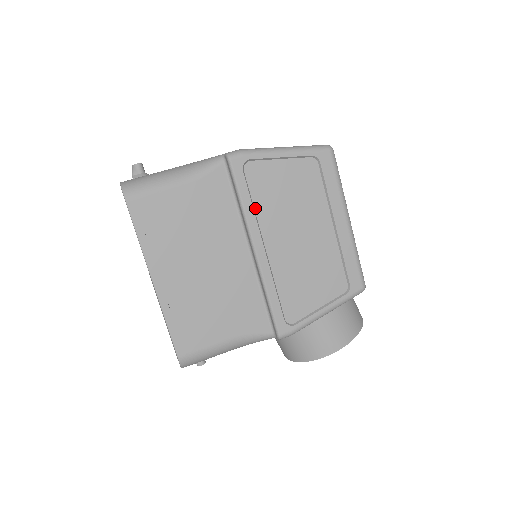
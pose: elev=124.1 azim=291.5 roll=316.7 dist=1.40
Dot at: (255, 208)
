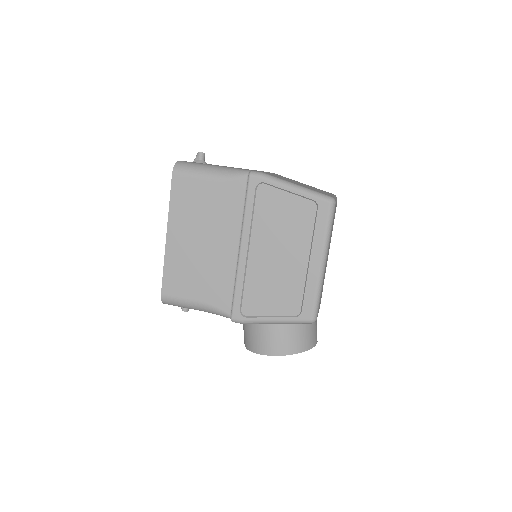
Dot at: (254, 219)
